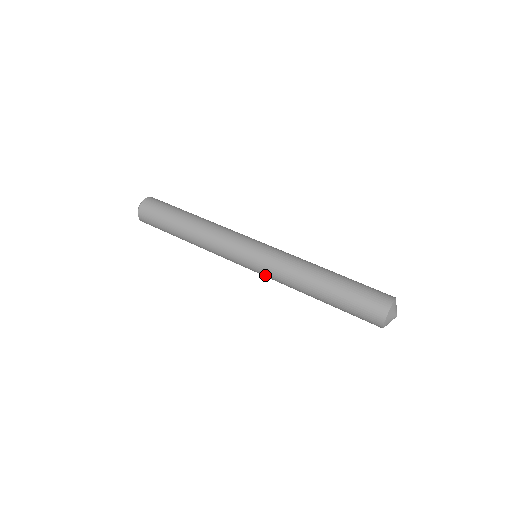
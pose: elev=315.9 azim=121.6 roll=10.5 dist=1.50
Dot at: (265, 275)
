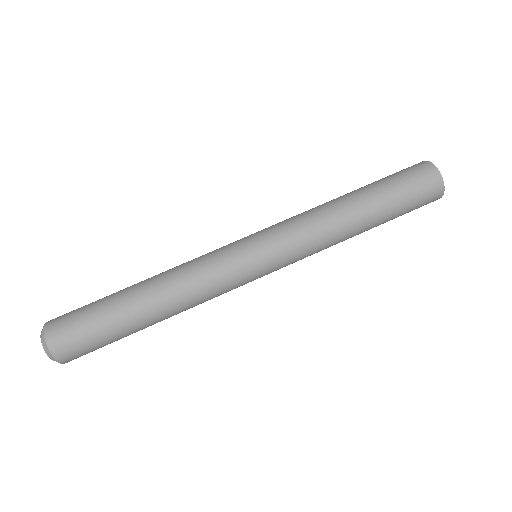
Dot at: occluded
